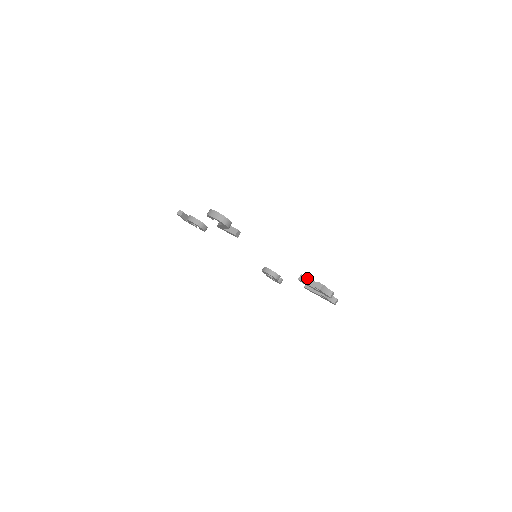
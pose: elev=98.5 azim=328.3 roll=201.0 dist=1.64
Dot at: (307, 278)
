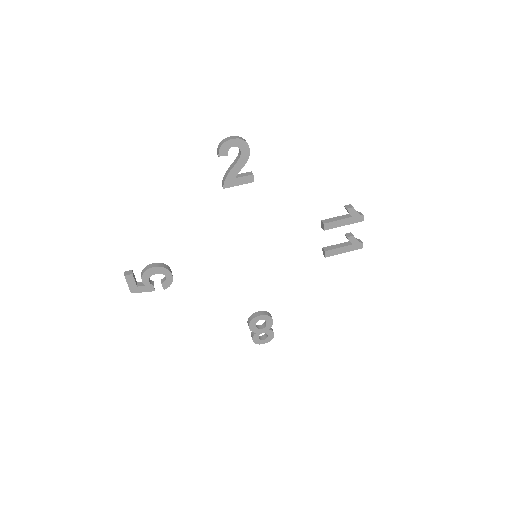
Dot at: (329, 218)
